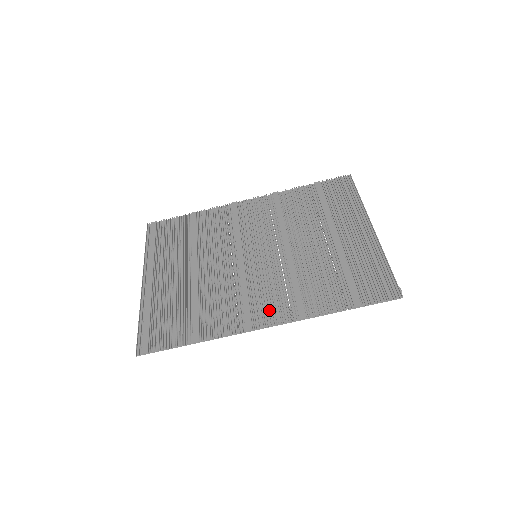
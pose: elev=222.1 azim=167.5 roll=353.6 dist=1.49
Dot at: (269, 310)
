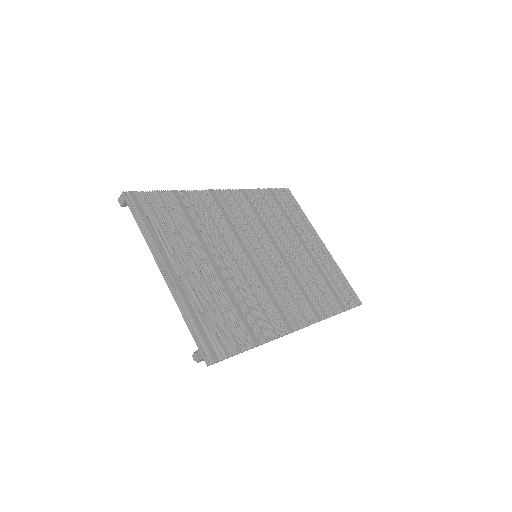
Dot at: (295, 313)
